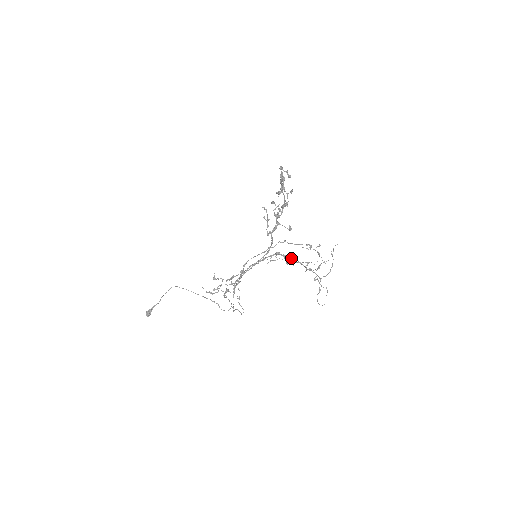
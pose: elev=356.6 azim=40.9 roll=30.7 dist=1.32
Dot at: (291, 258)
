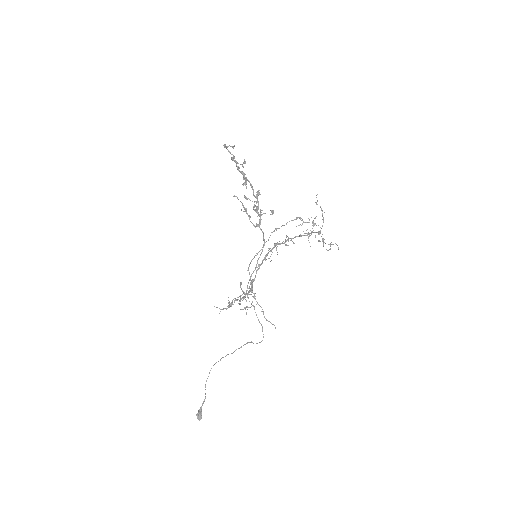
Dot at: (288, 238)
